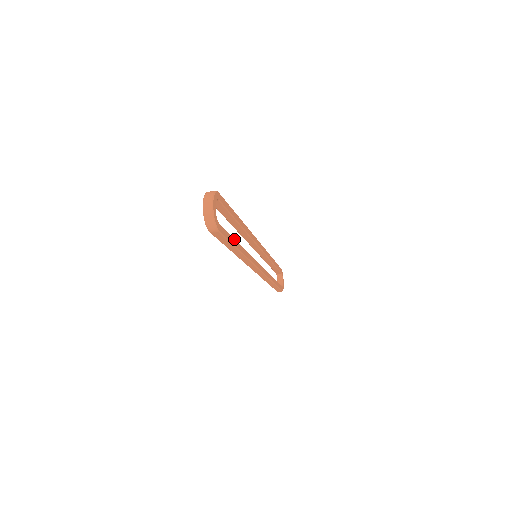
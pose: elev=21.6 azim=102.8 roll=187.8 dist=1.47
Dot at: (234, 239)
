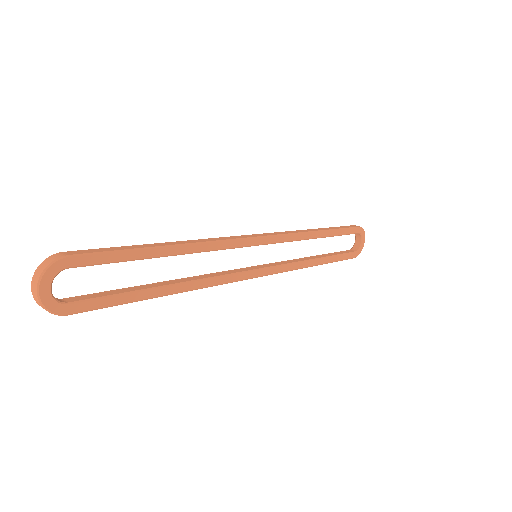
Dot at: (140, 291)
